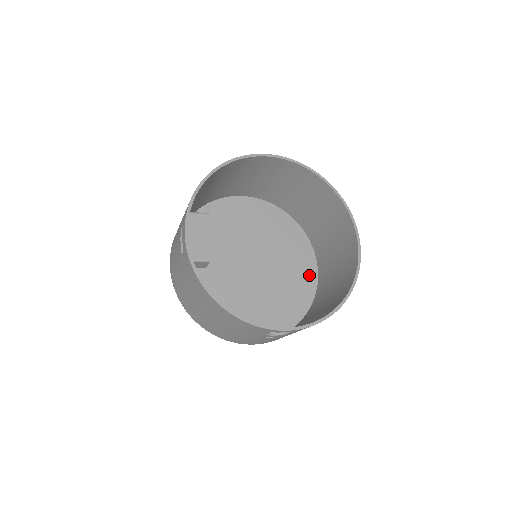
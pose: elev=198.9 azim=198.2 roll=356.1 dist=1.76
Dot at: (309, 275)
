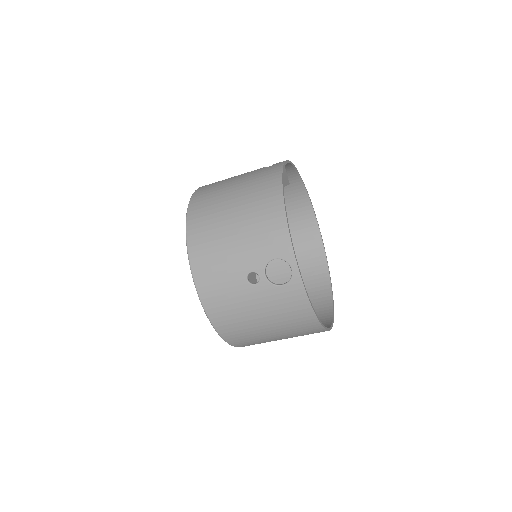
Dot at: occluded
